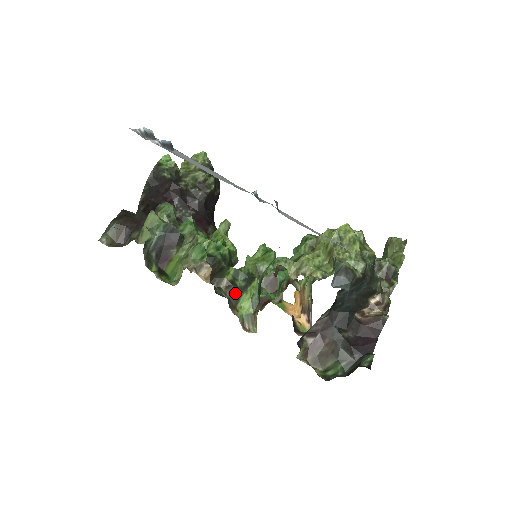
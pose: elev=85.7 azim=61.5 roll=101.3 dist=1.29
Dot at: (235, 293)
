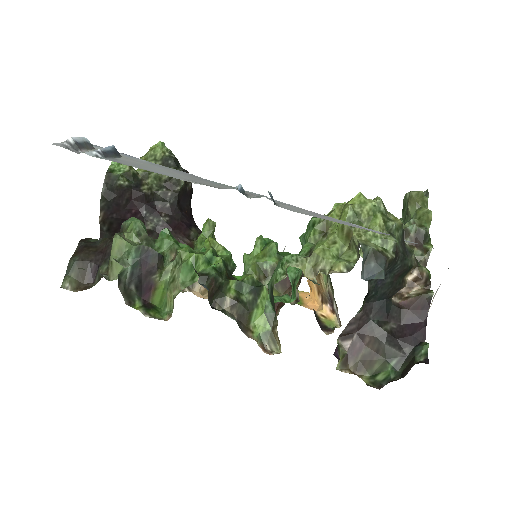
Dot at: (244, 311)
